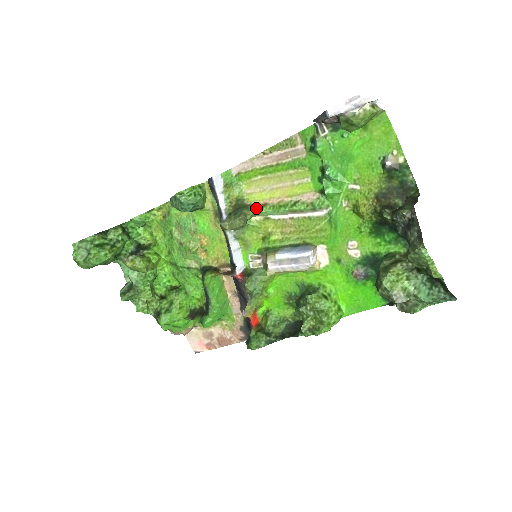
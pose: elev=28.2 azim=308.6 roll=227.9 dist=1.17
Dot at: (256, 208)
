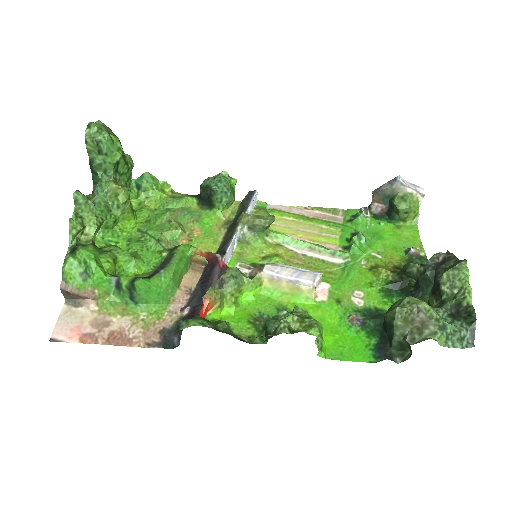
Dot at: (276, 231)
